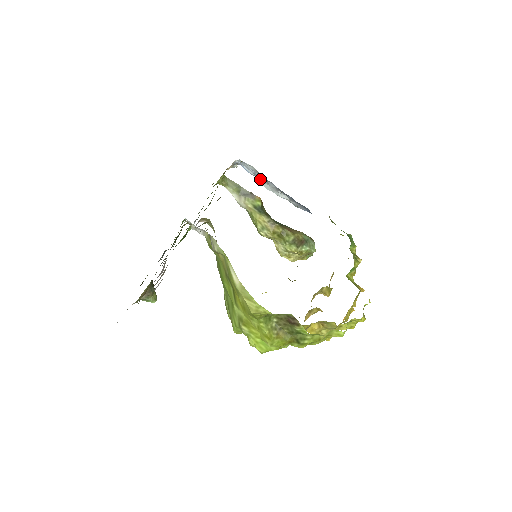
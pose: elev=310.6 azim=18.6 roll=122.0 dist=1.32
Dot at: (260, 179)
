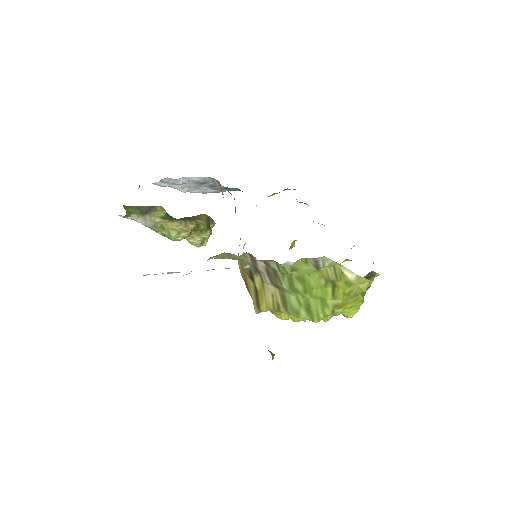
Dot at: (183, 186)
